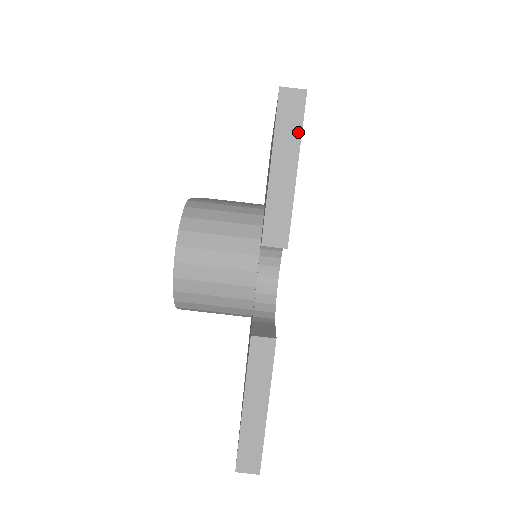
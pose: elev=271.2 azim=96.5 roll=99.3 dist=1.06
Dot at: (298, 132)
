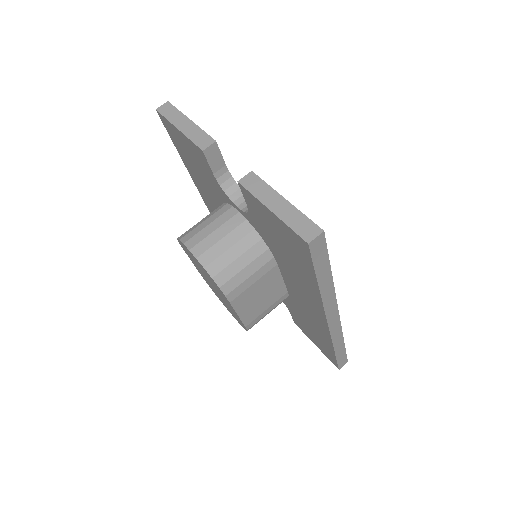
Dot at: (178, 112)
